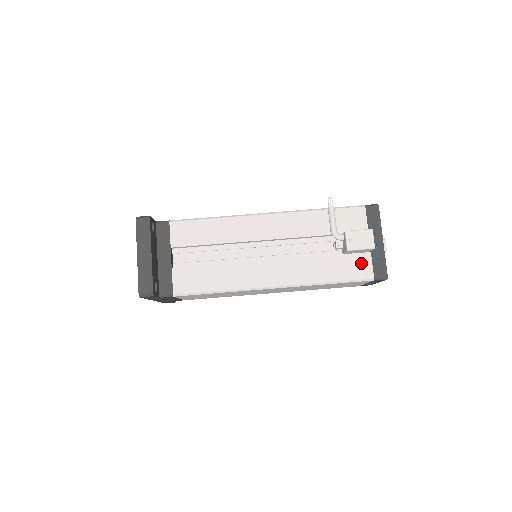
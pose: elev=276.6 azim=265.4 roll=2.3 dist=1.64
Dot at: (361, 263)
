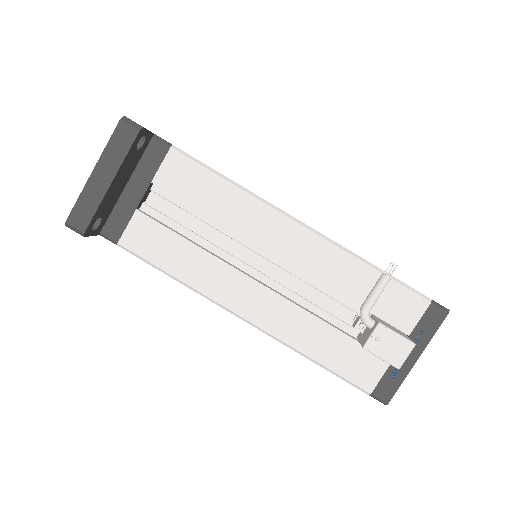
Dot at: (370, 366)
